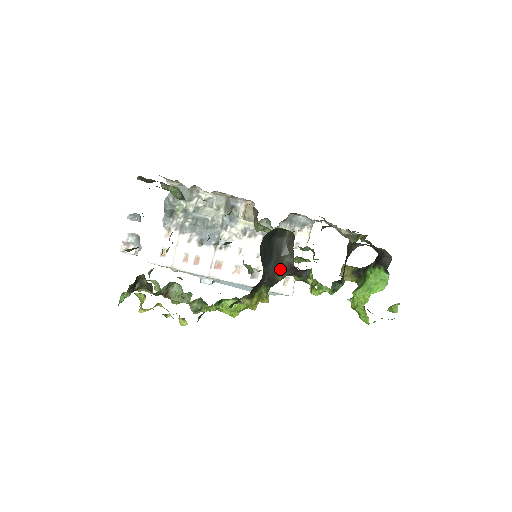
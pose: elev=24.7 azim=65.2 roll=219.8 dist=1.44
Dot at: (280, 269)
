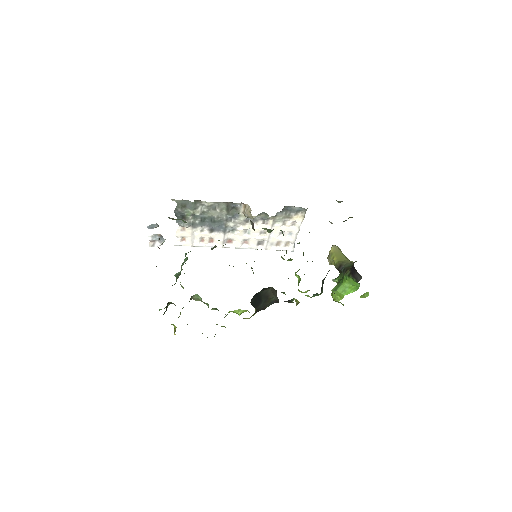
Dot at: (269, 303)
